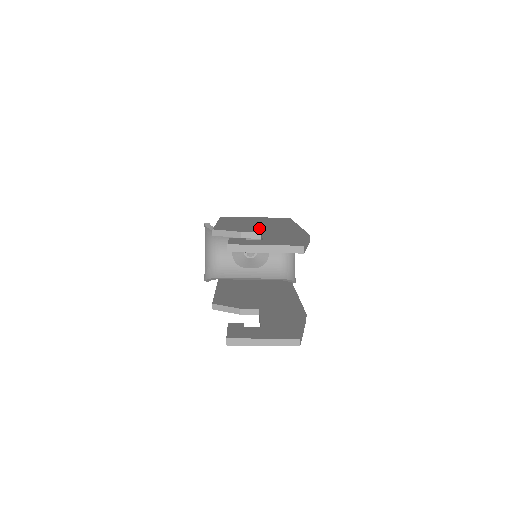
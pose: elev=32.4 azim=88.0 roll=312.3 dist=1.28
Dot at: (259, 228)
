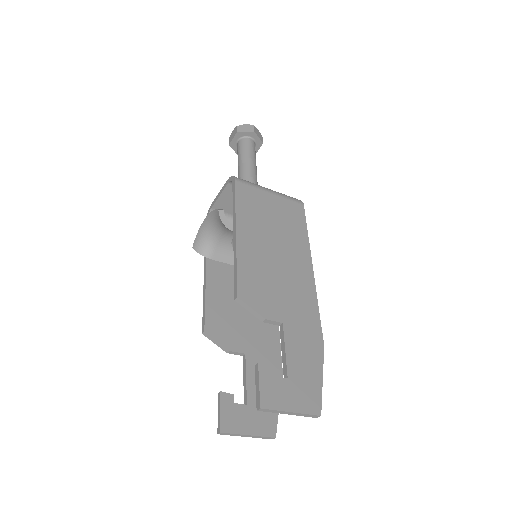
Dot at: (280, 293)
